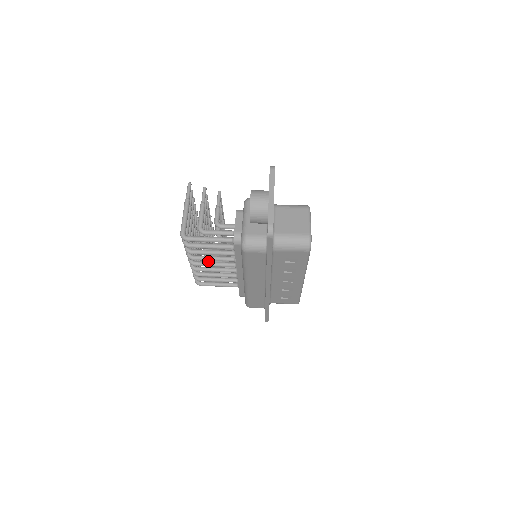
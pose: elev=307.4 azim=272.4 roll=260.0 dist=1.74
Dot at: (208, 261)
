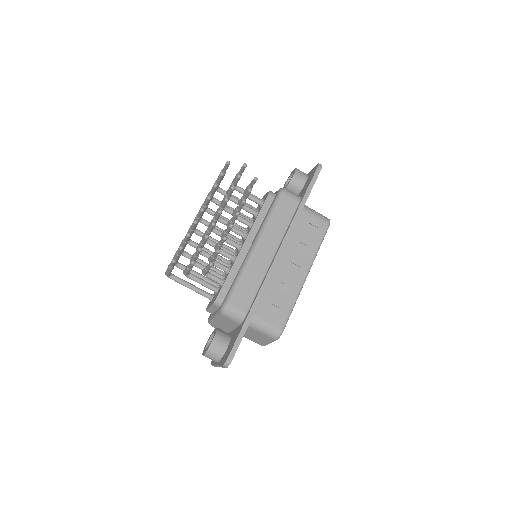
Dot at: occluded
